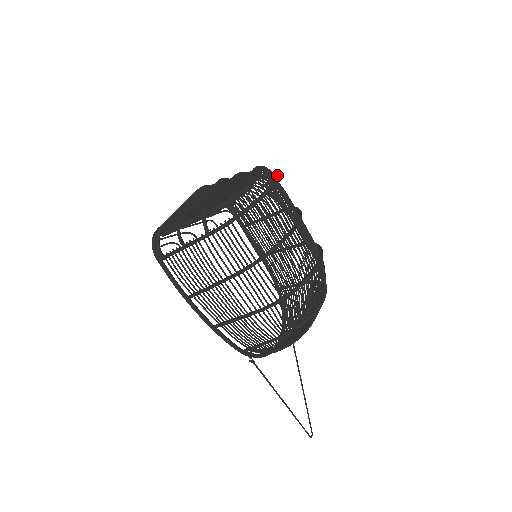
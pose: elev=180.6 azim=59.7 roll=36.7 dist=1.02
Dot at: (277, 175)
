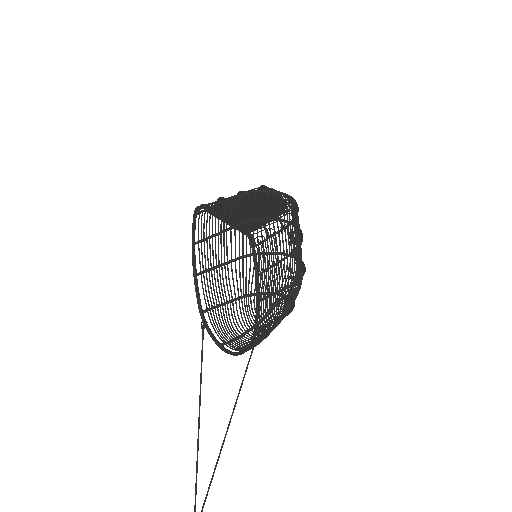
Dot at: (298, 207)
